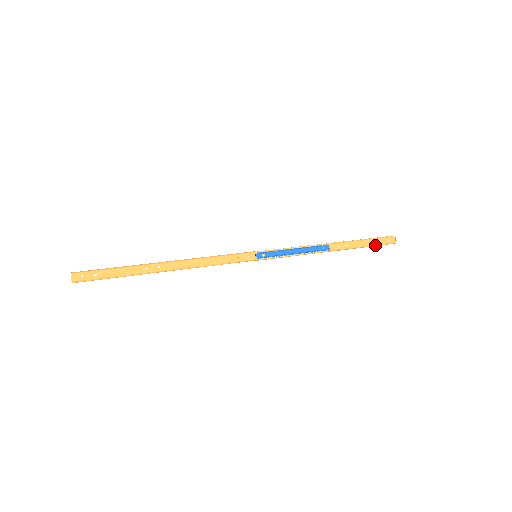
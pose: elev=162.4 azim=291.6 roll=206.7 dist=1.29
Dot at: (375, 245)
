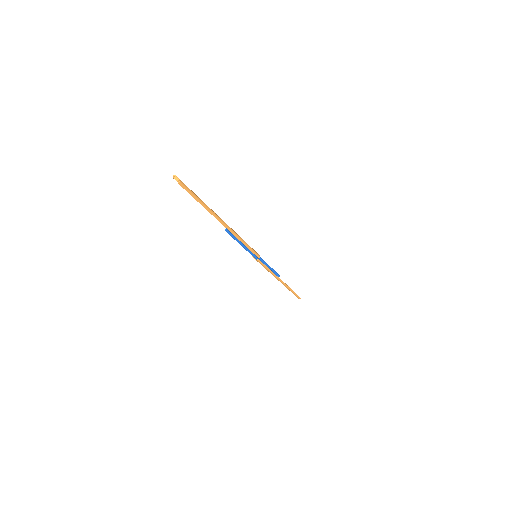
Dot at: occluded
